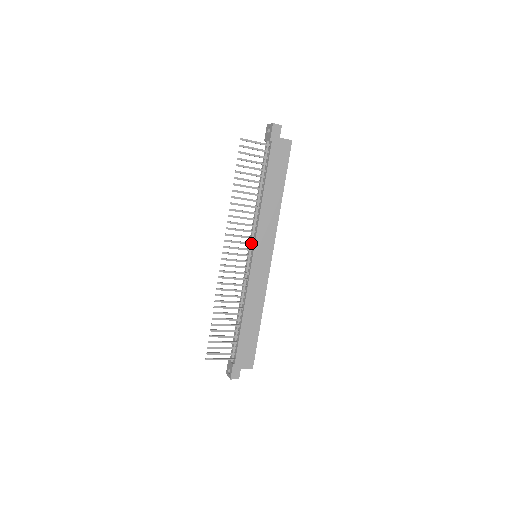
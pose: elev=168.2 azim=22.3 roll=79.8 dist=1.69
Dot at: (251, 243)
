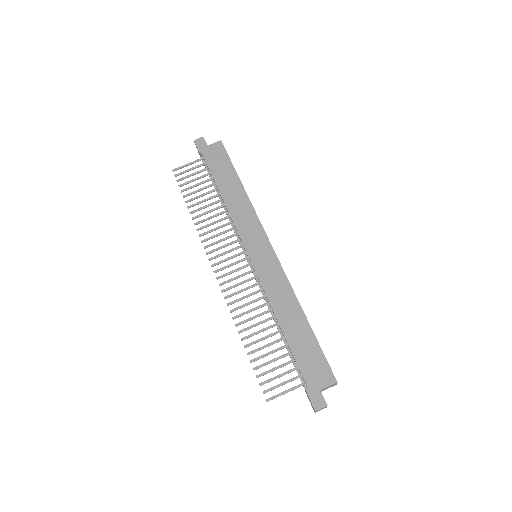
Dot at: (240, 246)
